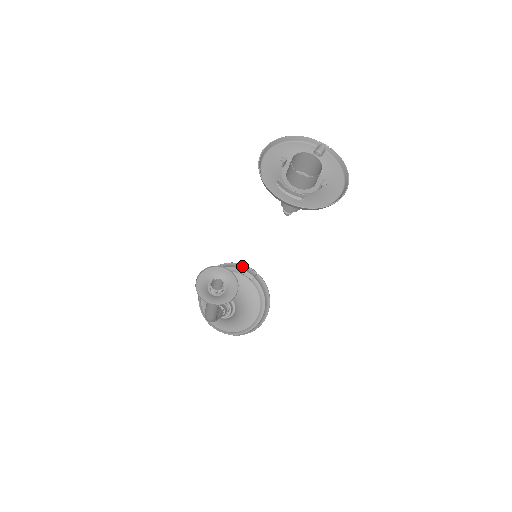
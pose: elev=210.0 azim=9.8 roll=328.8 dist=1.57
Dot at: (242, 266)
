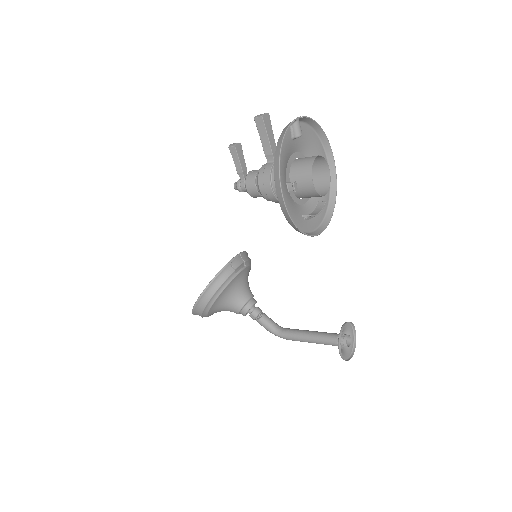
Dot at: (230, 266)
